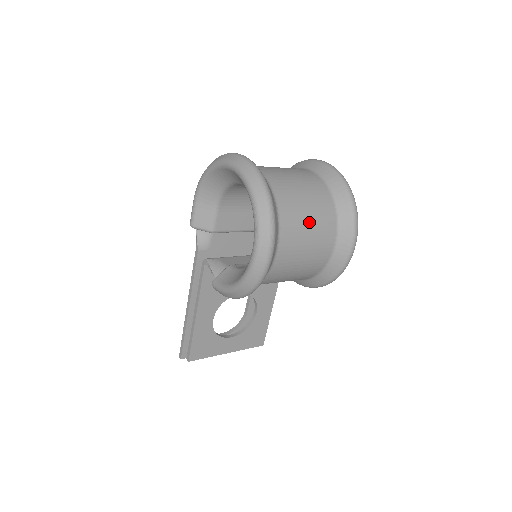
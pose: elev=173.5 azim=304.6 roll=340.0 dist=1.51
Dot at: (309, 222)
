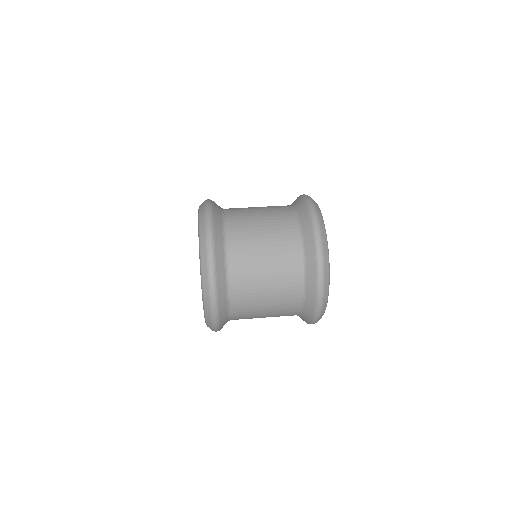
Dot at: (265, 311)
